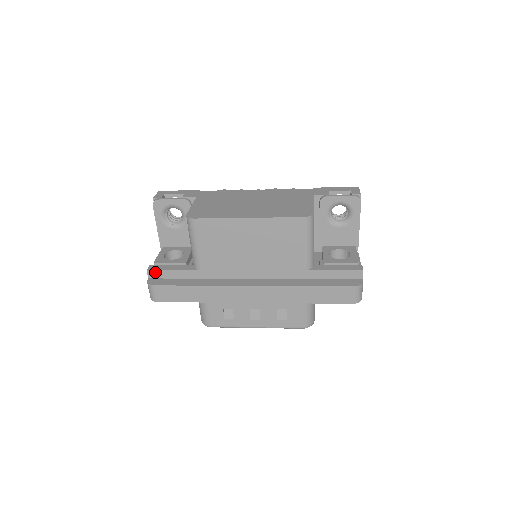
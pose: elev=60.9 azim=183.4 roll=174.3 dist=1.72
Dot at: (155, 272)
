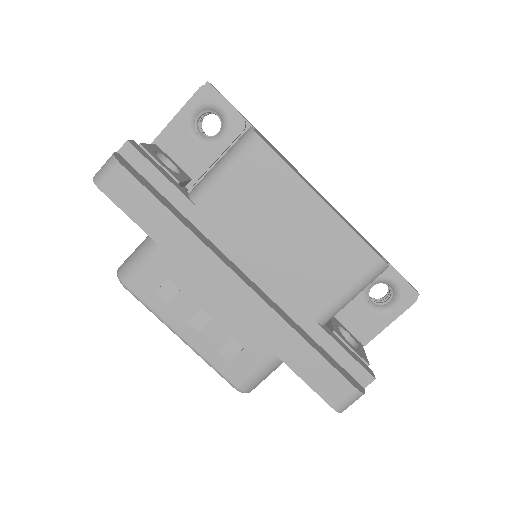
Dot at: (136, 153)
